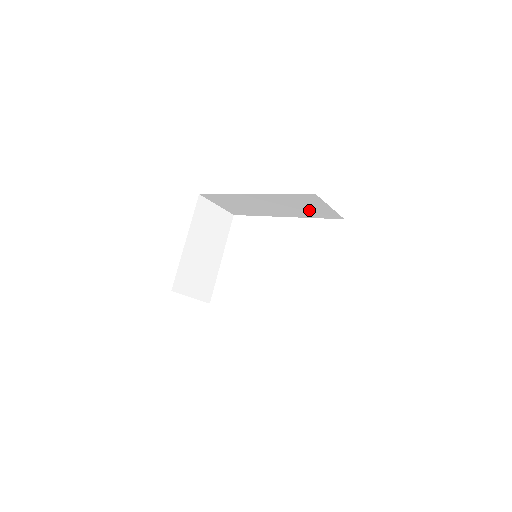
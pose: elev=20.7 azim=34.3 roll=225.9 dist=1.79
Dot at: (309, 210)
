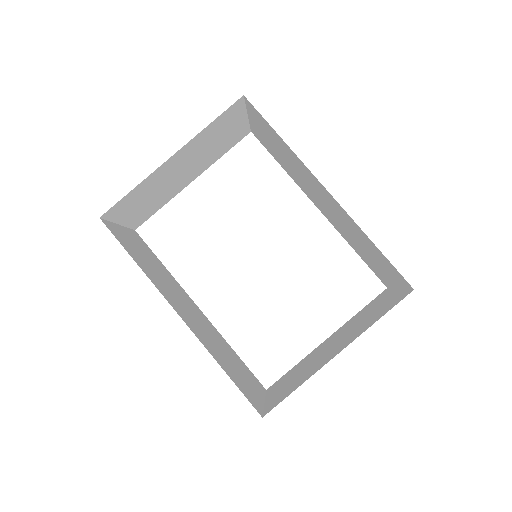
Dot at: (366, 253)
